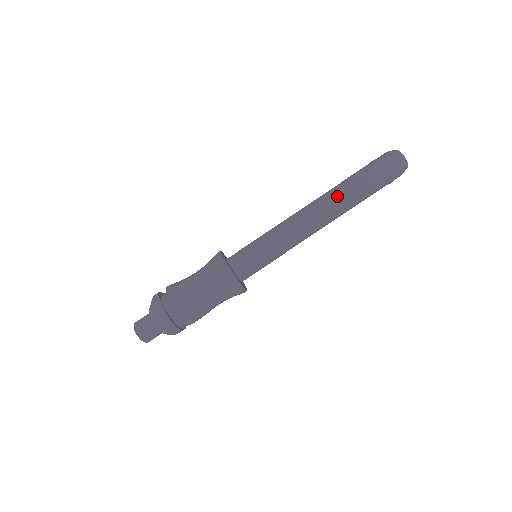
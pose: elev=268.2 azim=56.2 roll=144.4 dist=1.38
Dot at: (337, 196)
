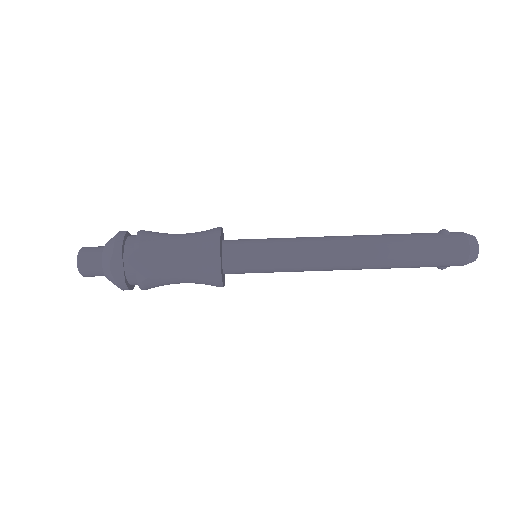
Dot at: (382, 260)
